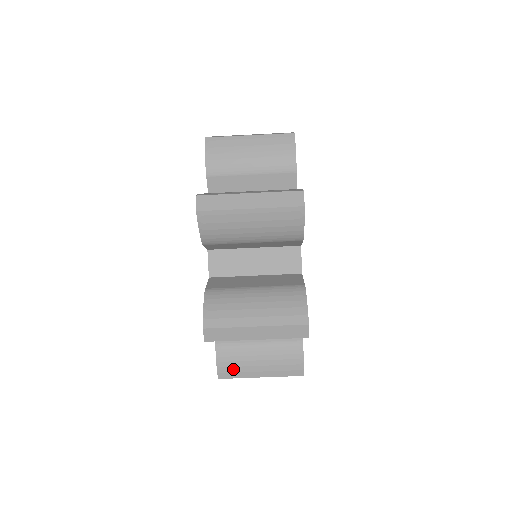
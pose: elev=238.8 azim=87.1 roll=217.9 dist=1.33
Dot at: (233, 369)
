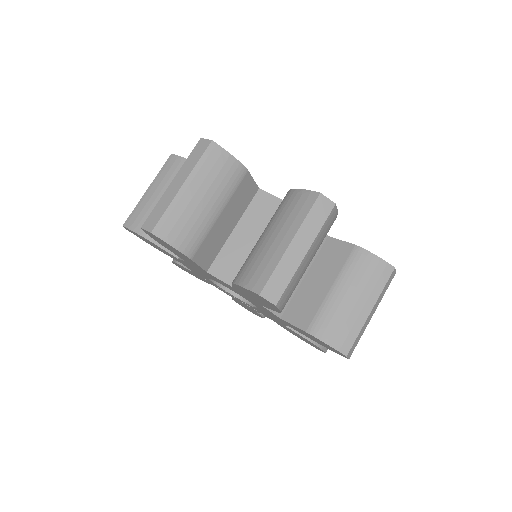
Dot at: (259, 270)
